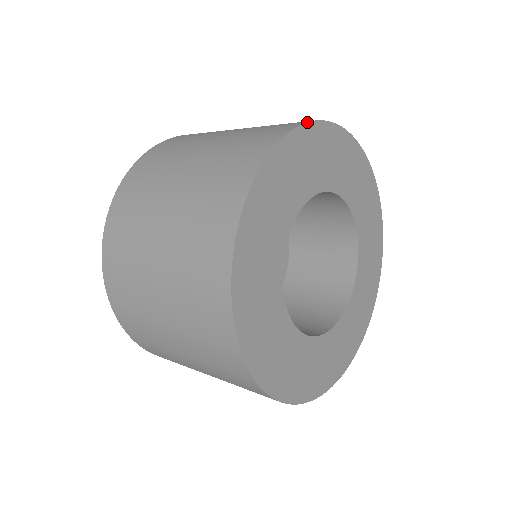
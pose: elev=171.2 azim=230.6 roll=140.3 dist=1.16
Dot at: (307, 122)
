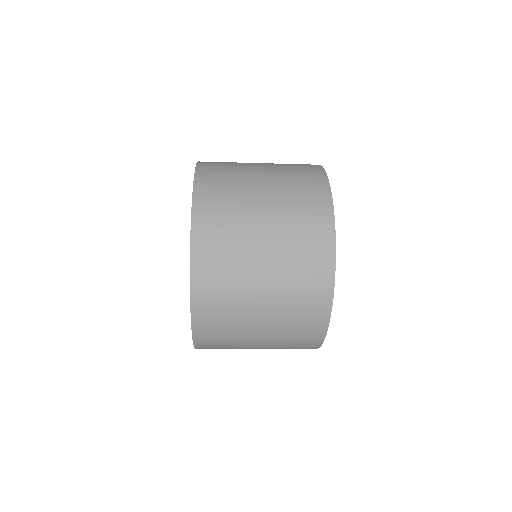
Dot at: occluded
